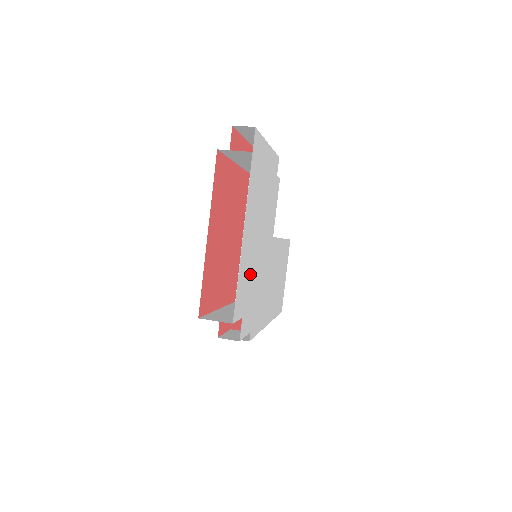
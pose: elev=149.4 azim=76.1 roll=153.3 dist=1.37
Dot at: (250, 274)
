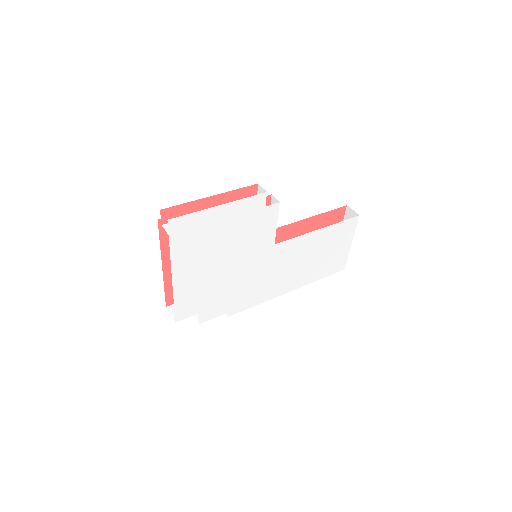
Dot at: (208, 289)
